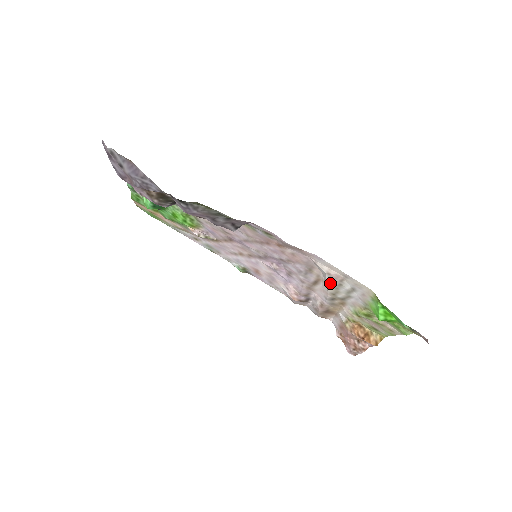
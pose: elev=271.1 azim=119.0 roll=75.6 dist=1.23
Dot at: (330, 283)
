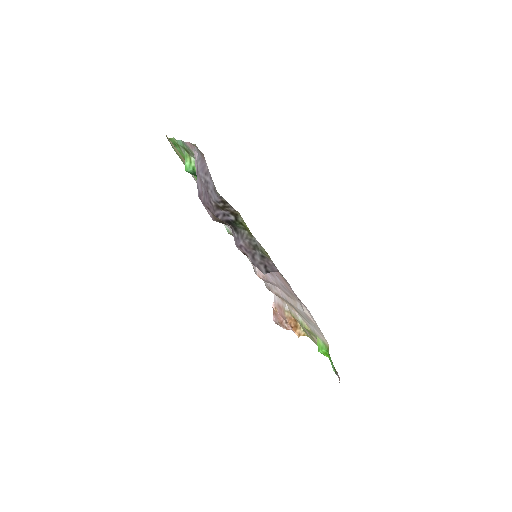
Dot at: (301, 311)
